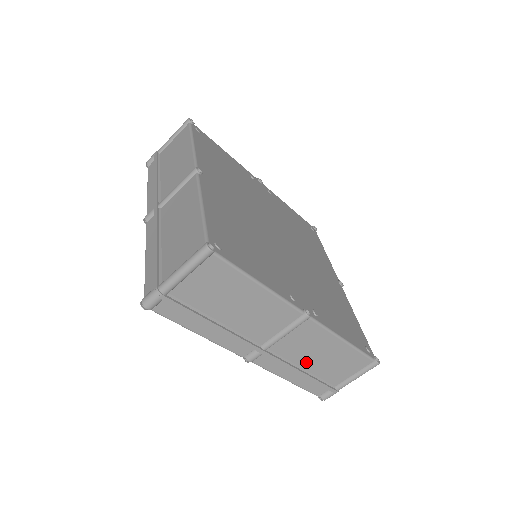
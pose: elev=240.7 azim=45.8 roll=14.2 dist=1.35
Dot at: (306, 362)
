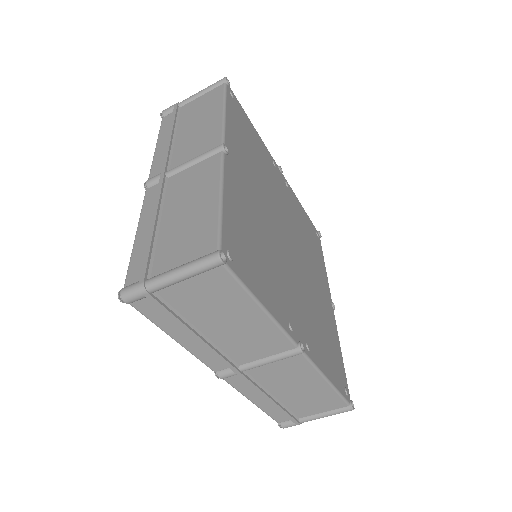
Dot at: (280, 391)
